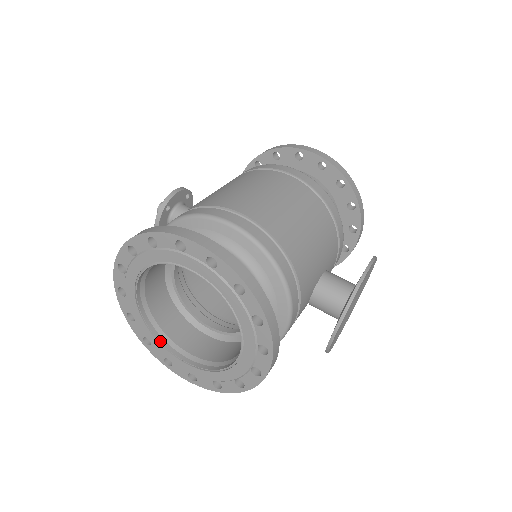
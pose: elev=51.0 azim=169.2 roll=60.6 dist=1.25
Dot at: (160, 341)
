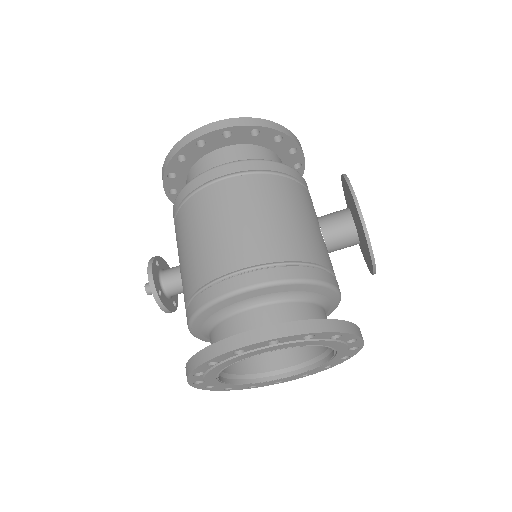
Dot at: (264, 381)
